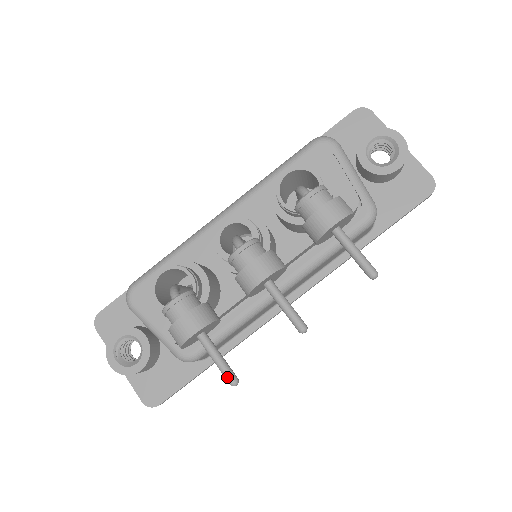
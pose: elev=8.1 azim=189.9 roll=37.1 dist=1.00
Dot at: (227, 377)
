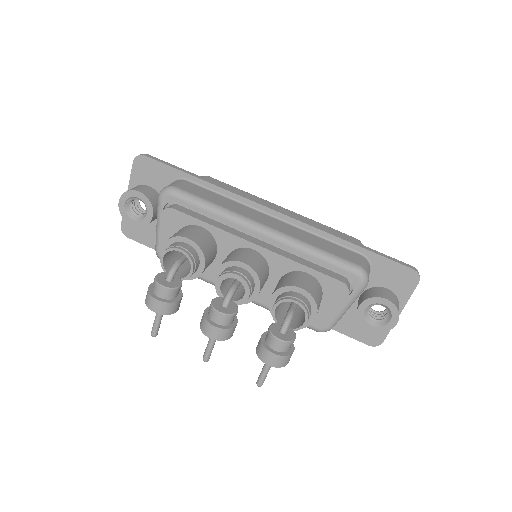
Dot at: (153, 331)
